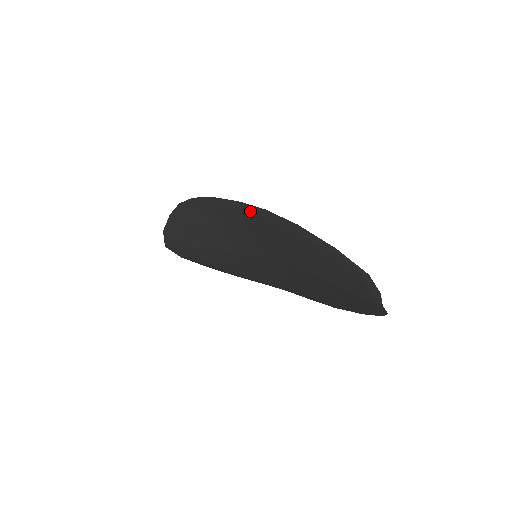
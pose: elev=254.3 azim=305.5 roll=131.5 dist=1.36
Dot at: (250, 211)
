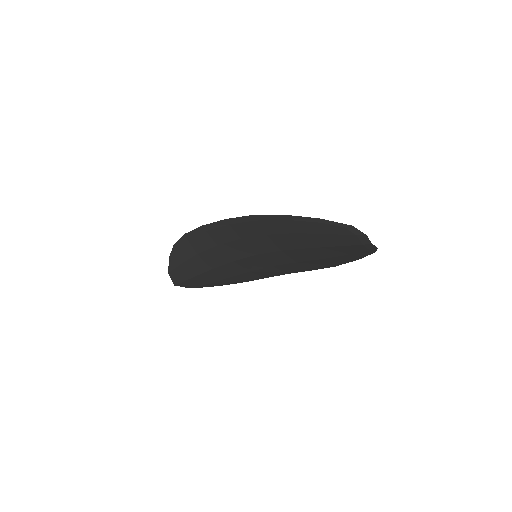
Dot at: (239, 222)
